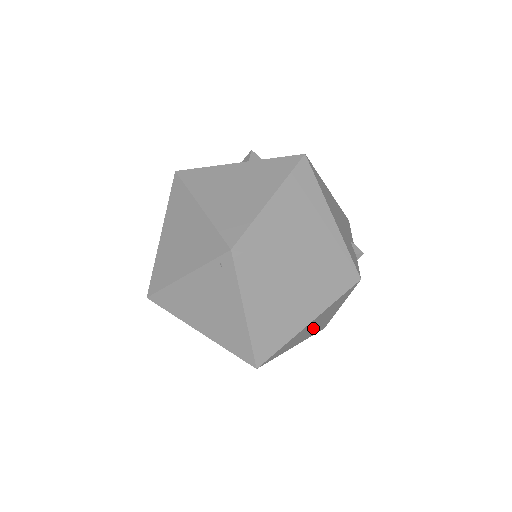
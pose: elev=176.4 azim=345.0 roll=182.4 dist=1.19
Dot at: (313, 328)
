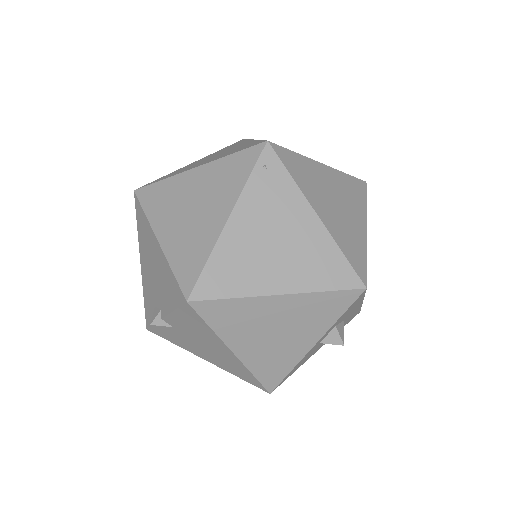
Dot at: occluded
